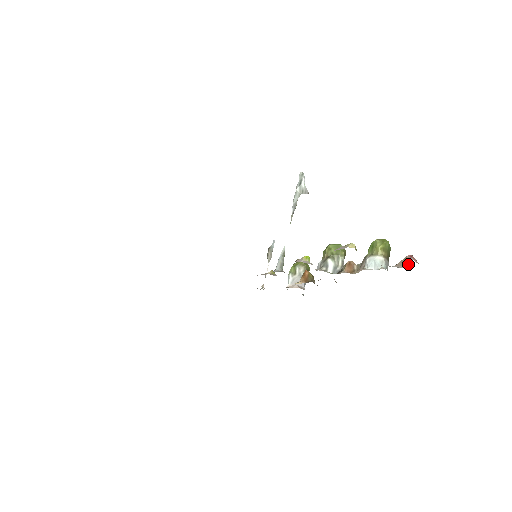
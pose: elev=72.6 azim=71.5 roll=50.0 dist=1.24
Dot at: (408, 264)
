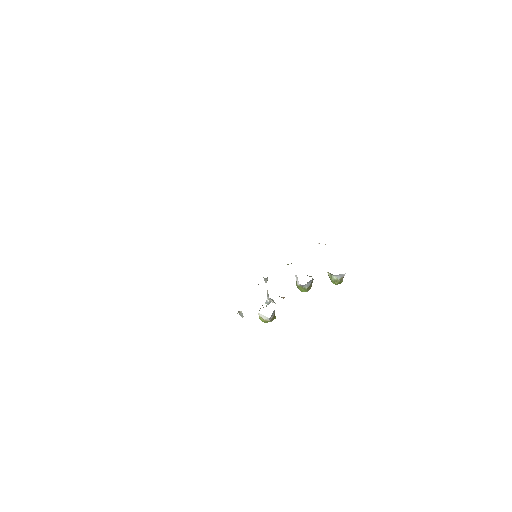
Dot at: occluded
